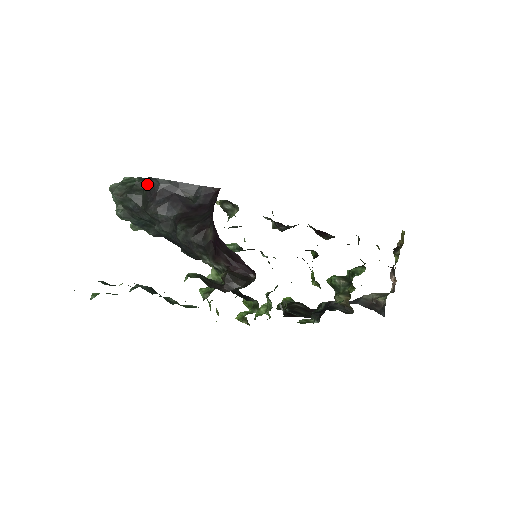
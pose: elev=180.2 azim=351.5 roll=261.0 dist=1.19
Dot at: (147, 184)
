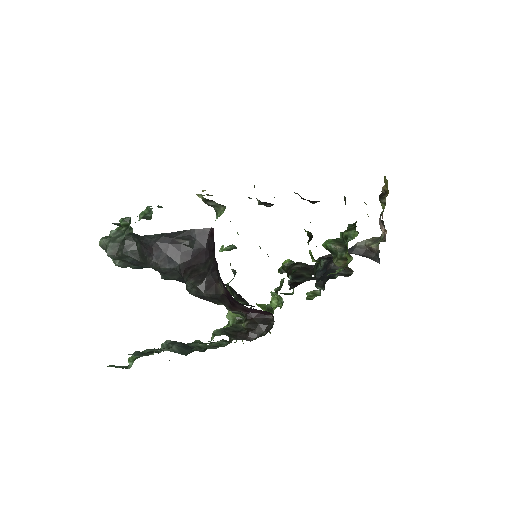
Dot at: (139, 240)
